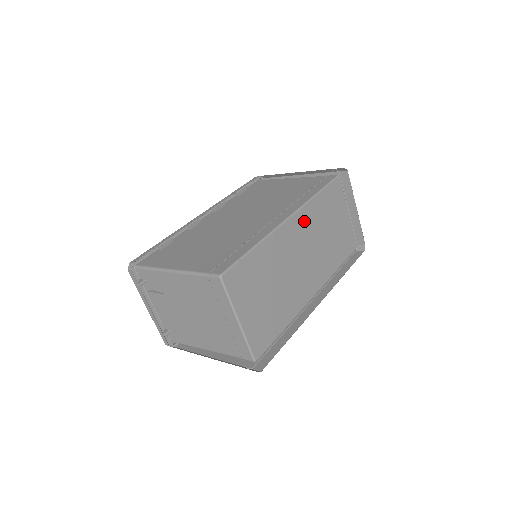
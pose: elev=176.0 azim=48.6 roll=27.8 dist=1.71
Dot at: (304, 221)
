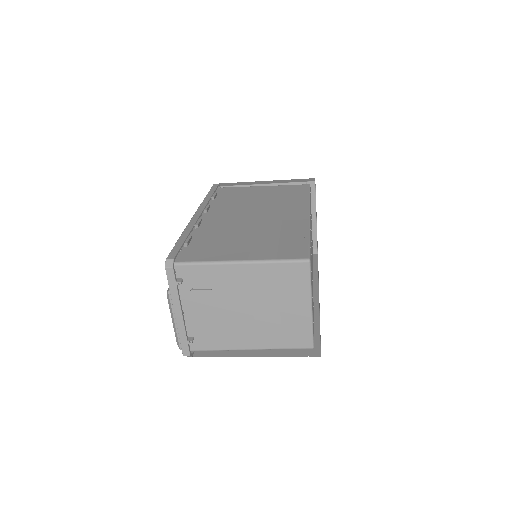
Dot at: occluded
